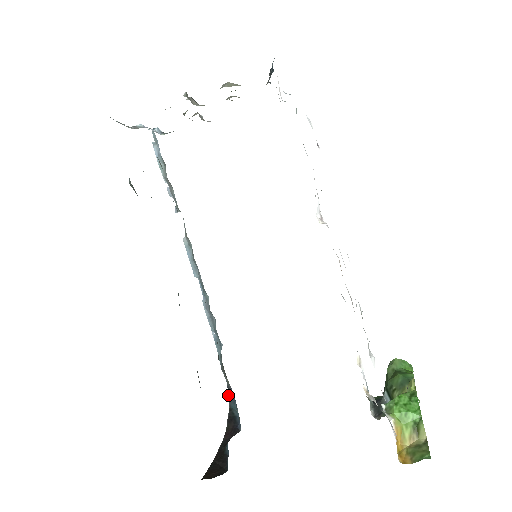
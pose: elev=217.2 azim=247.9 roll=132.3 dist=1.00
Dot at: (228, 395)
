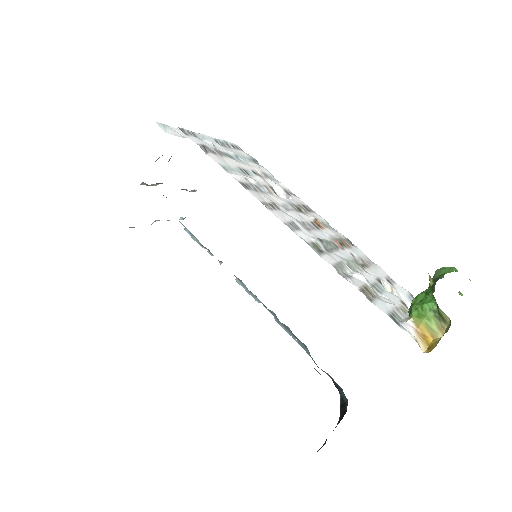
Dot at: occluded
